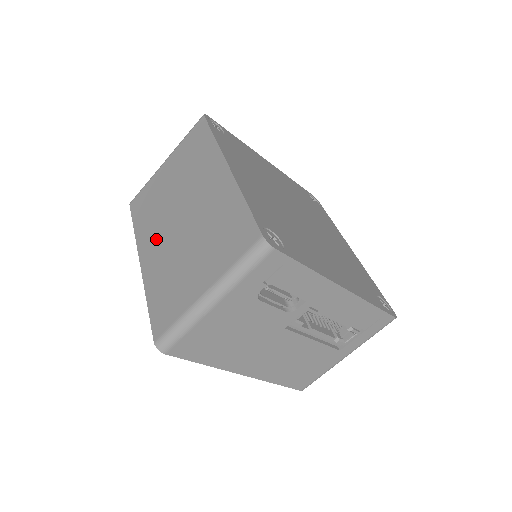
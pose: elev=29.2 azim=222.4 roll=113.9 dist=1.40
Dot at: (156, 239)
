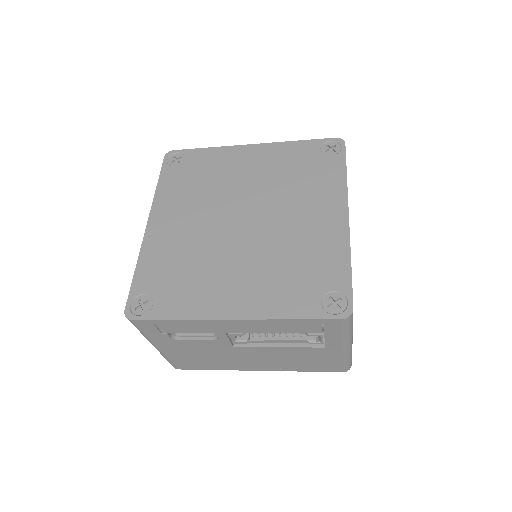
Dot at: occluded
